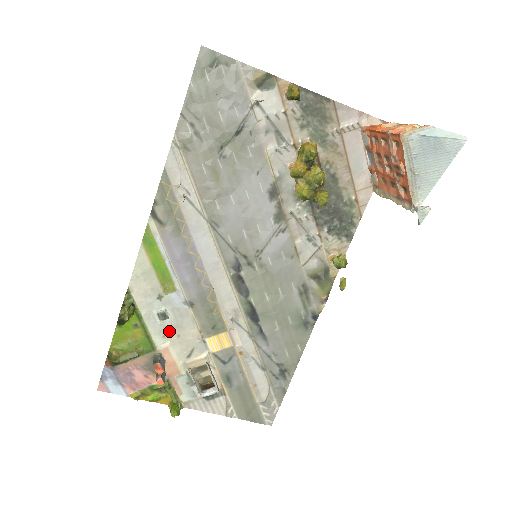
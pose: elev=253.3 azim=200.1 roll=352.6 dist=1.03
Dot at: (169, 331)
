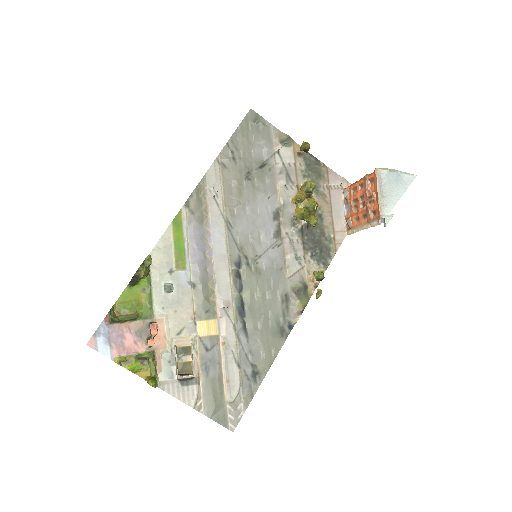
Dot at: (169, 304)
